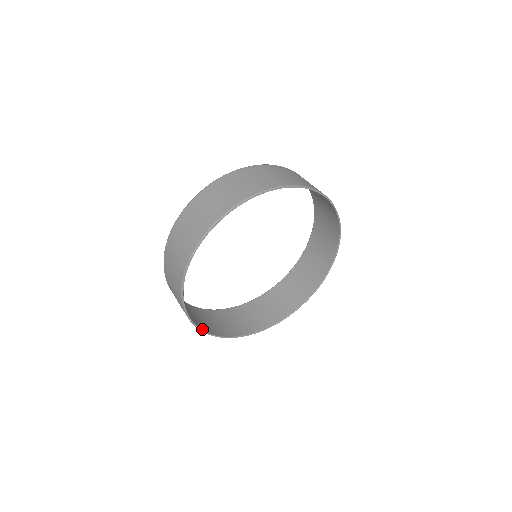
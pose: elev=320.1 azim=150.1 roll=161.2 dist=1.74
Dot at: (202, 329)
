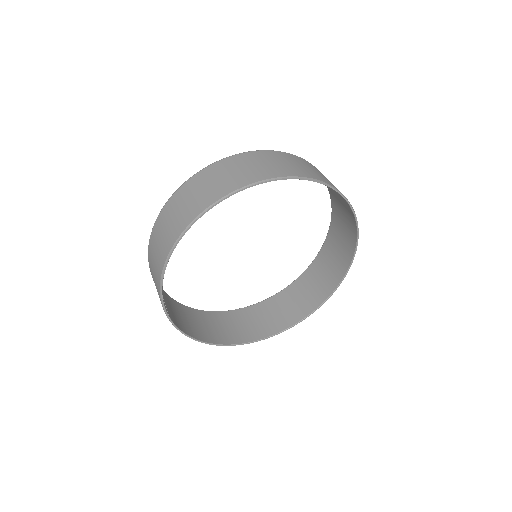
Dot at: (226, 343)
